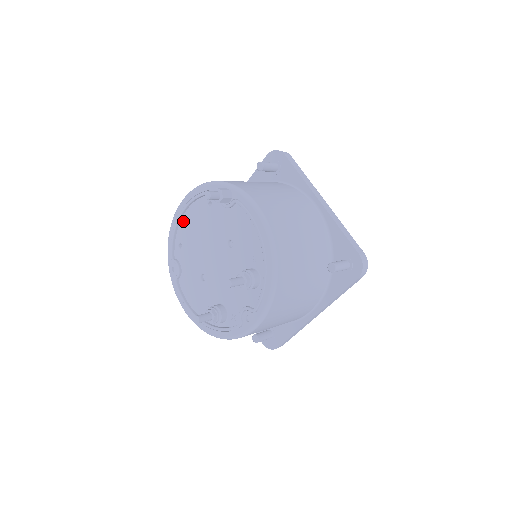
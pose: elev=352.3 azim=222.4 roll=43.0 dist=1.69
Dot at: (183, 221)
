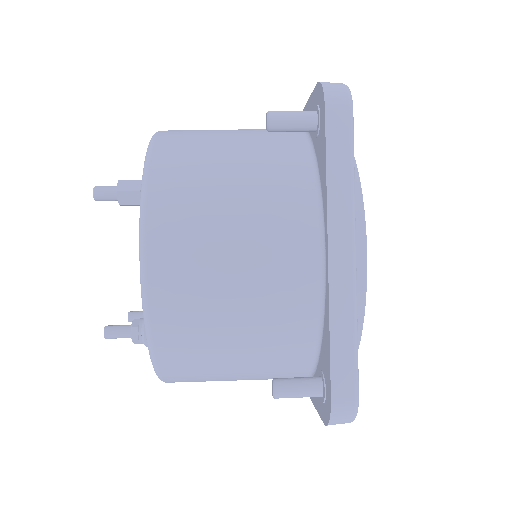
Dot at: occluded
